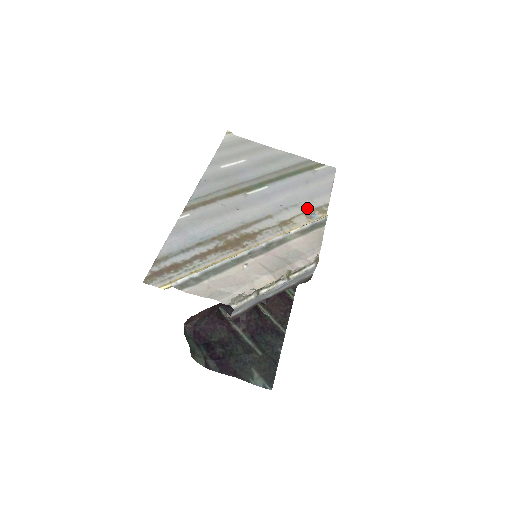
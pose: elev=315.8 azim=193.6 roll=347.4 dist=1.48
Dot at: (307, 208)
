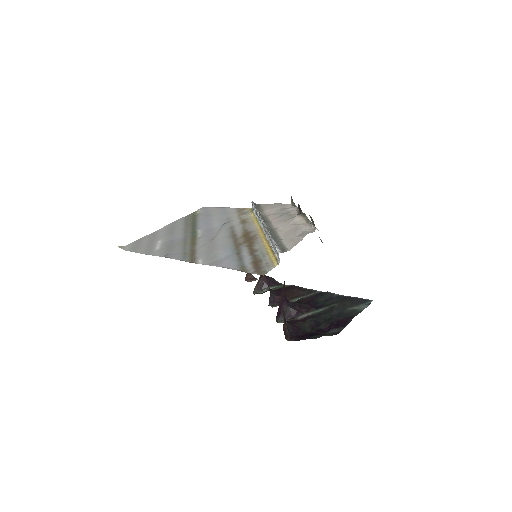
Dot at: (235, 215)
